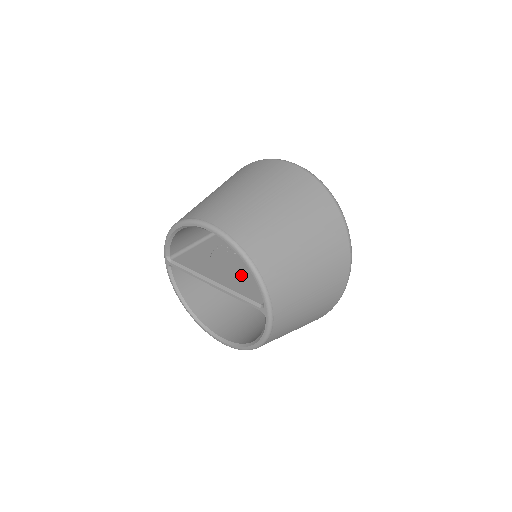
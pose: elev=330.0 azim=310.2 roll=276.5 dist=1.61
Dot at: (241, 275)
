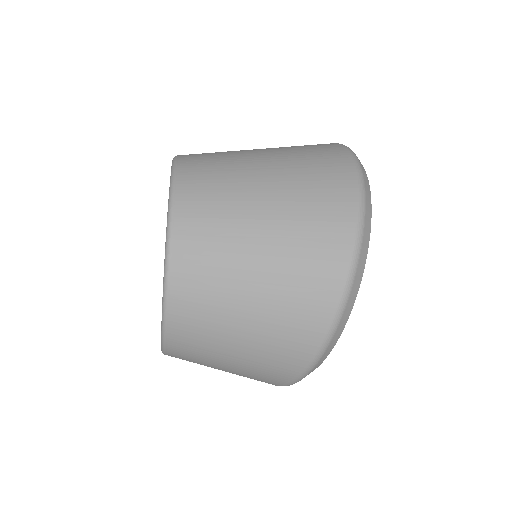
Dot at: occluded
